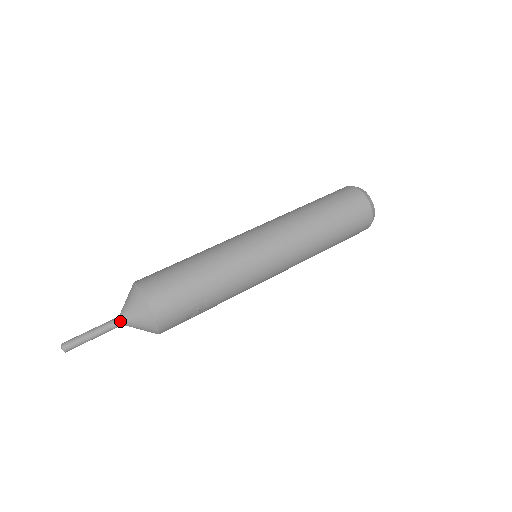
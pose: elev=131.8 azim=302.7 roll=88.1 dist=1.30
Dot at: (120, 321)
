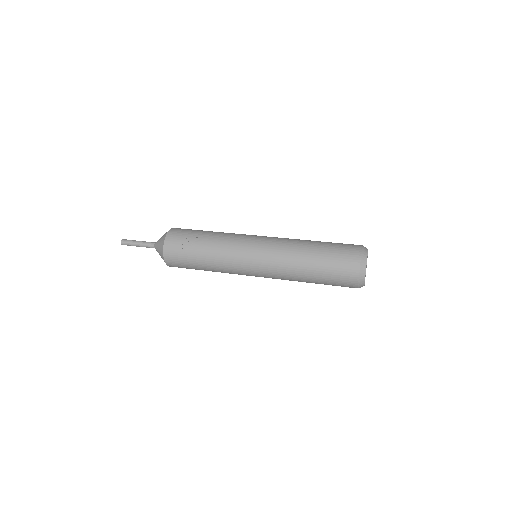
Dot at: (155, 243)
